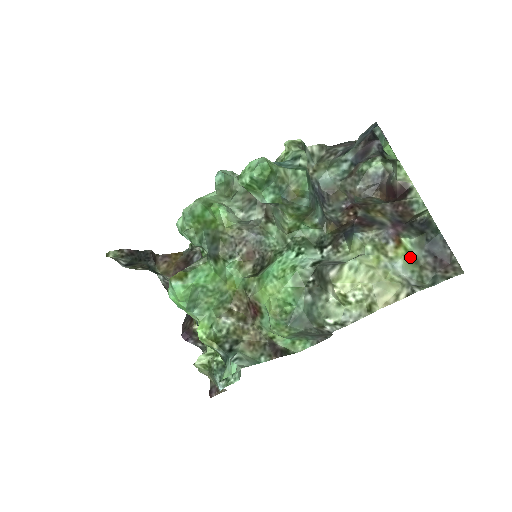
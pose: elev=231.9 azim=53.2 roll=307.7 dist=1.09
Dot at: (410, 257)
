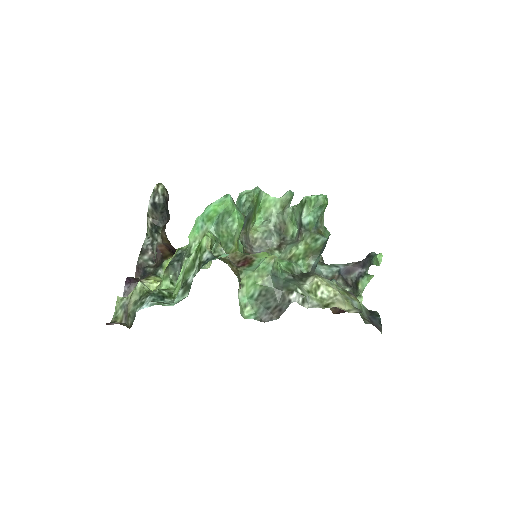
Dot at: (361, 308)
